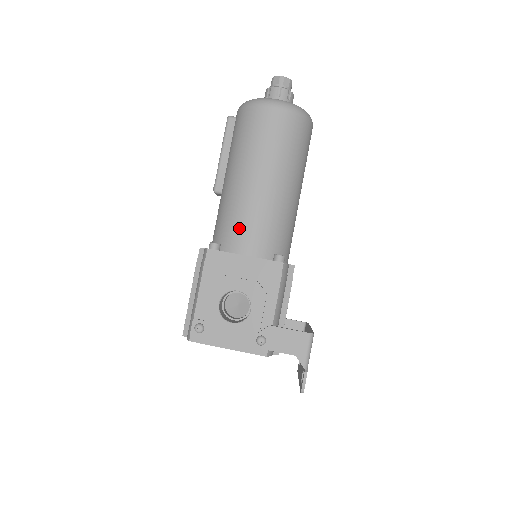
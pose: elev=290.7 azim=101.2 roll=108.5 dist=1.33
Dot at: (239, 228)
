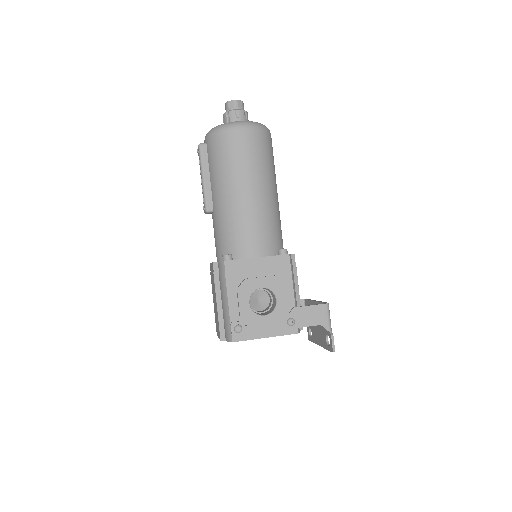
Dot at: (244, 236)
